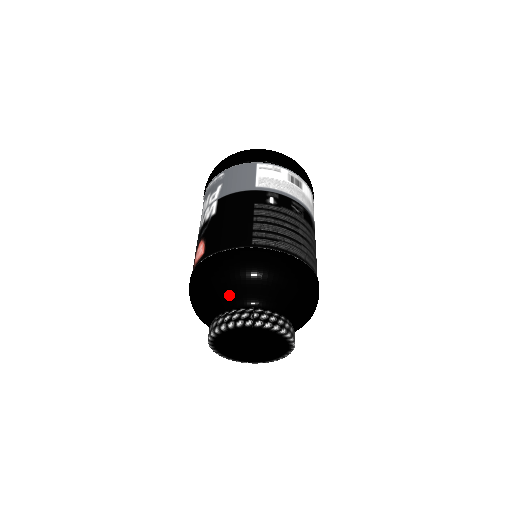
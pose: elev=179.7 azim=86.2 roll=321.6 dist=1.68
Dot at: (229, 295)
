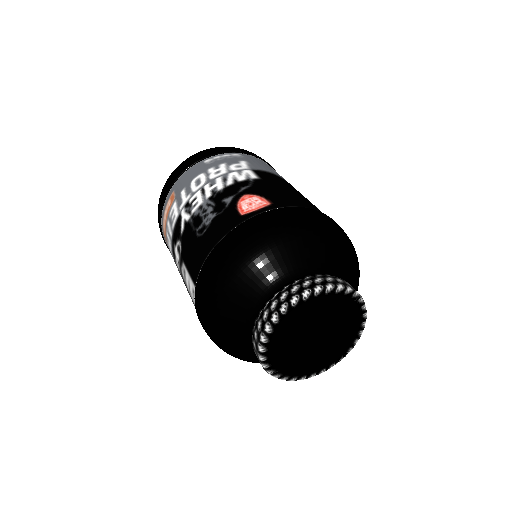
Dot at: (323, 256)
